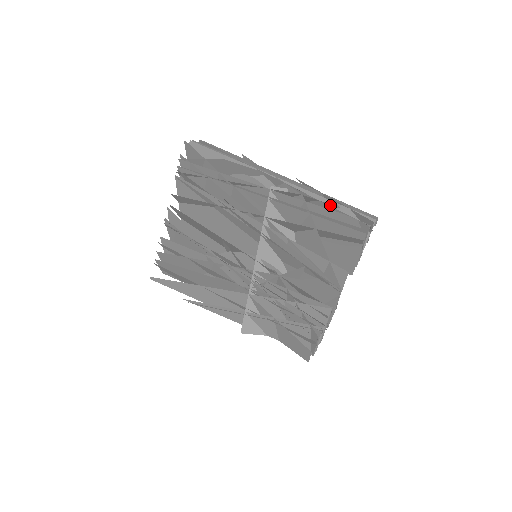
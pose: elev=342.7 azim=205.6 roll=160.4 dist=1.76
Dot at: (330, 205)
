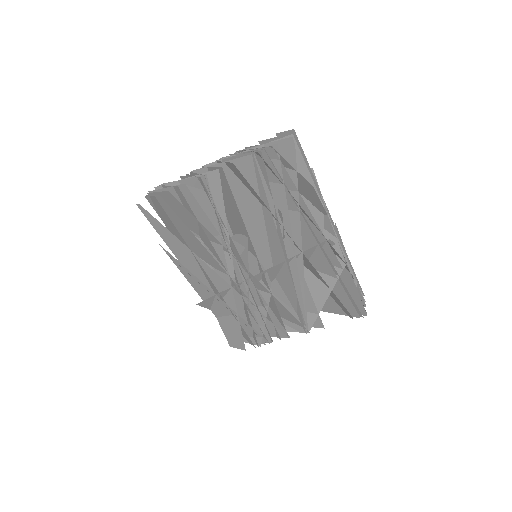
Dot at: occluded
